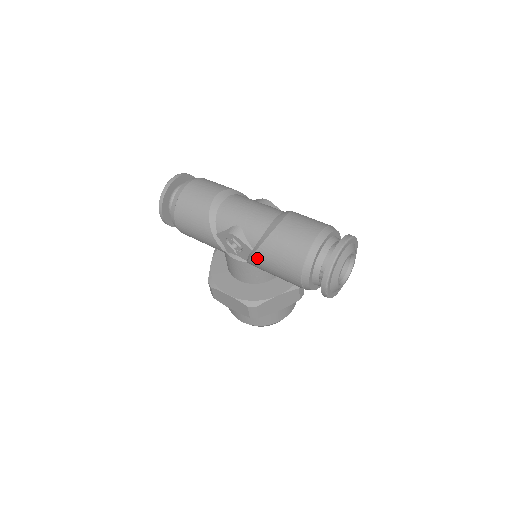
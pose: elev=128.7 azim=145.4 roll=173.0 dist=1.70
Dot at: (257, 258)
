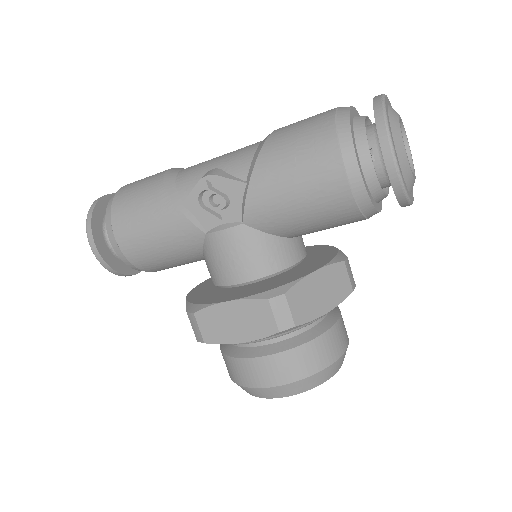
Dot at: (257, 188)
